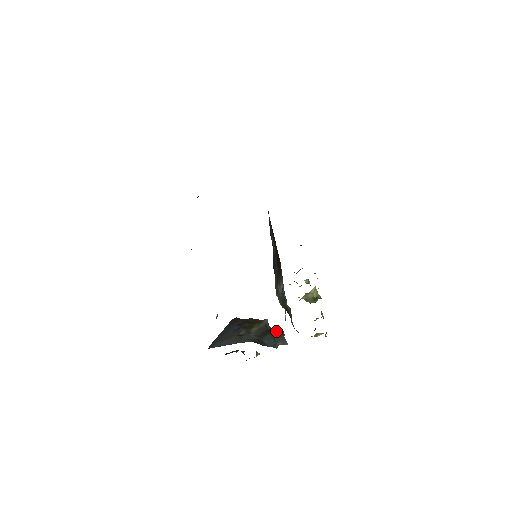
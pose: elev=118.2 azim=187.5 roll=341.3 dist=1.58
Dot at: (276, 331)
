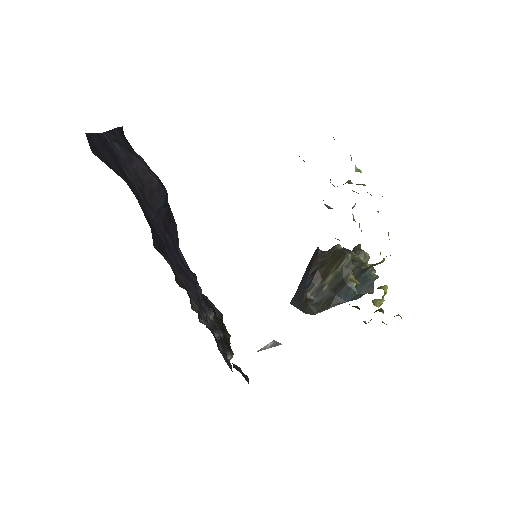
Dot at: (360, 272)
